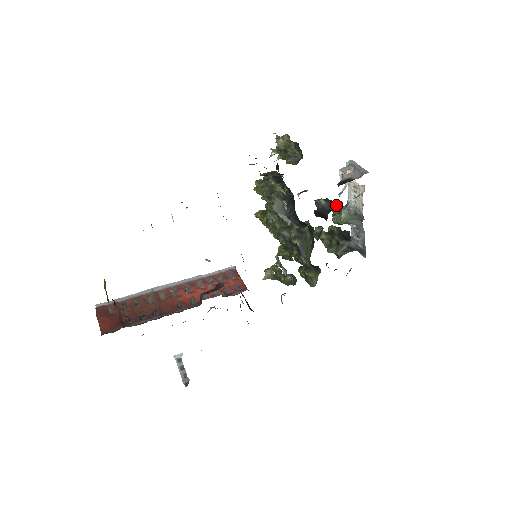
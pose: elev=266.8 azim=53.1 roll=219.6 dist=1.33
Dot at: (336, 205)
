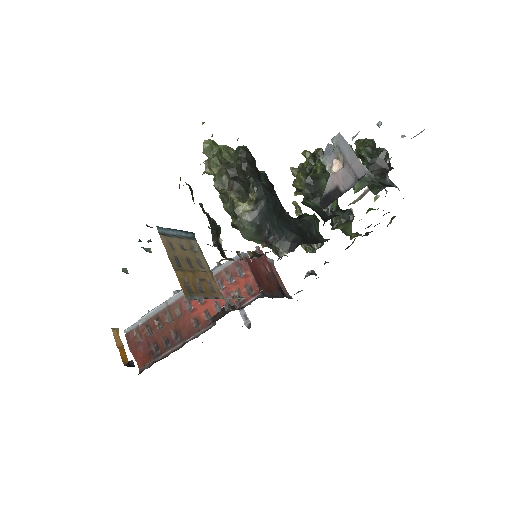
Dot at: occluded
